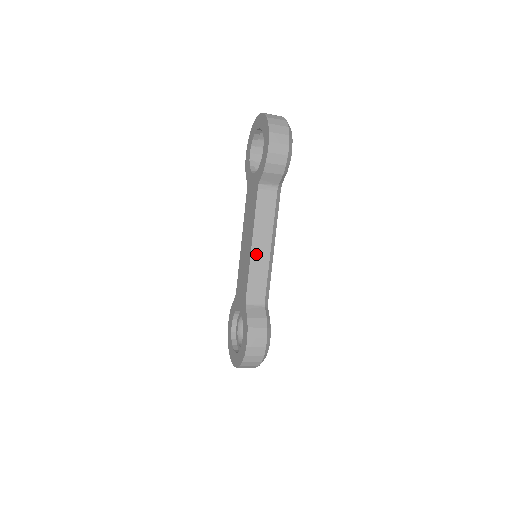
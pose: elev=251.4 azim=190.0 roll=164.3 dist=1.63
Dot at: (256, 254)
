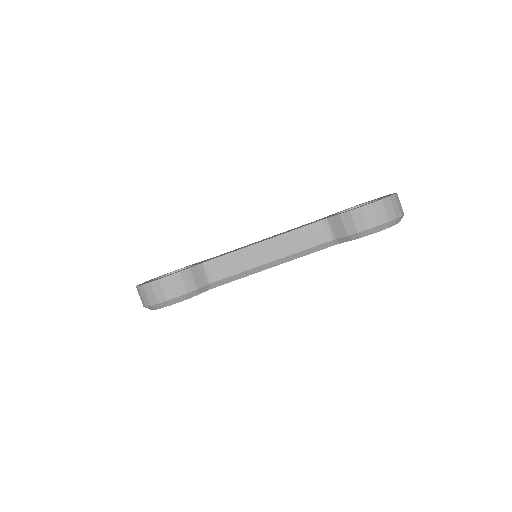
Dot at: (257, 250)
